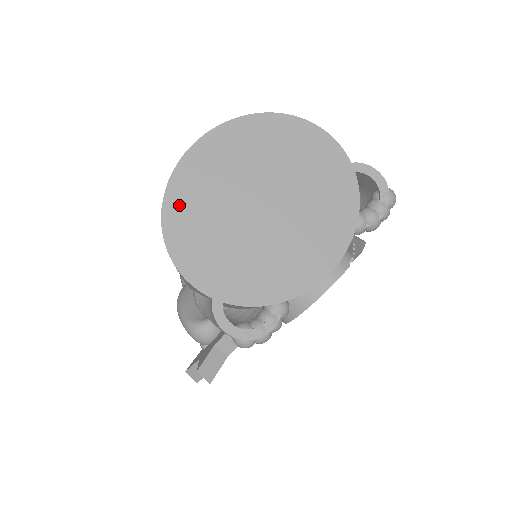
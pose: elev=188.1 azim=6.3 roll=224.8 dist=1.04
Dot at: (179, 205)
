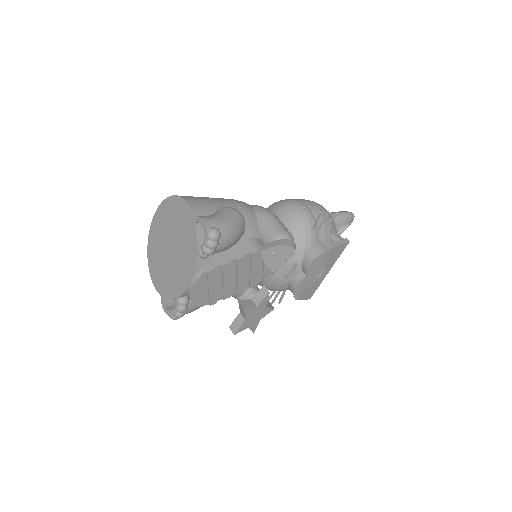
Dot at: (151, 252)
